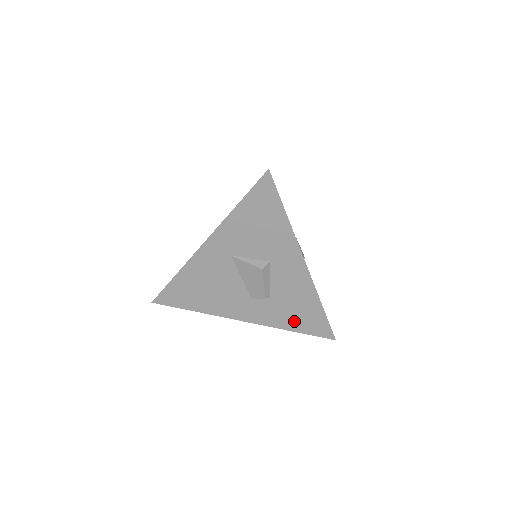
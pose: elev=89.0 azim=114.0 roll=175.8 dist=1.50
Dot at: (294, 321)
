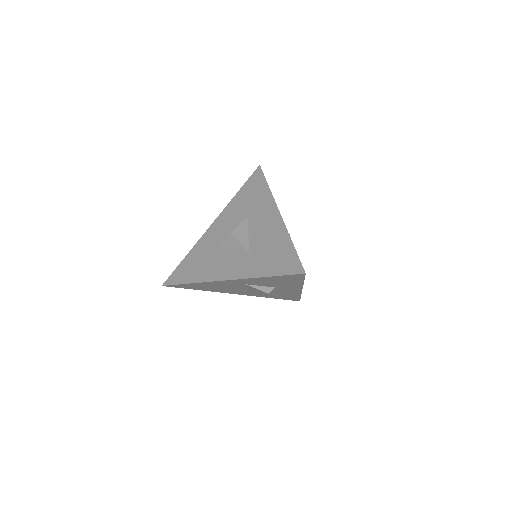
Dot at: (275, 297)
